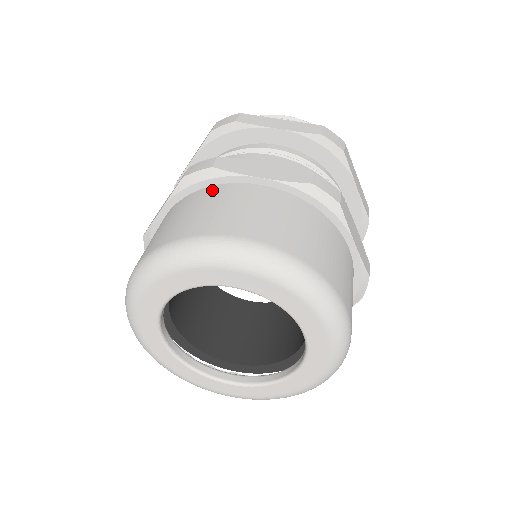
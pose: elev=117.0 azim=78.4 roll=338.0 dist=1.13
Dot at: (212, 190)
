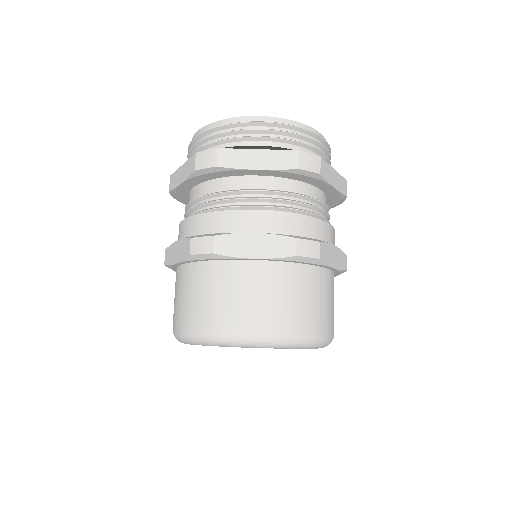
Dot at: (217, 268)
